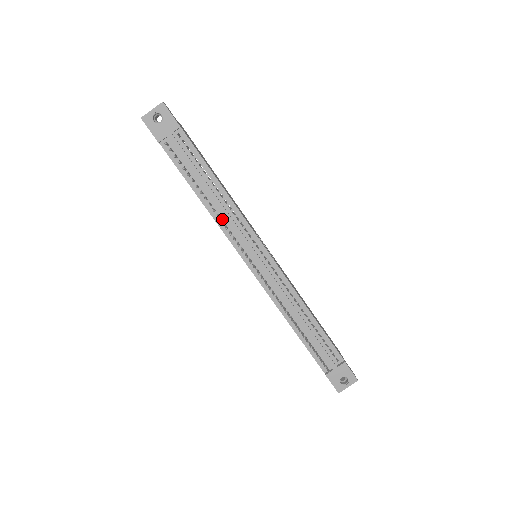
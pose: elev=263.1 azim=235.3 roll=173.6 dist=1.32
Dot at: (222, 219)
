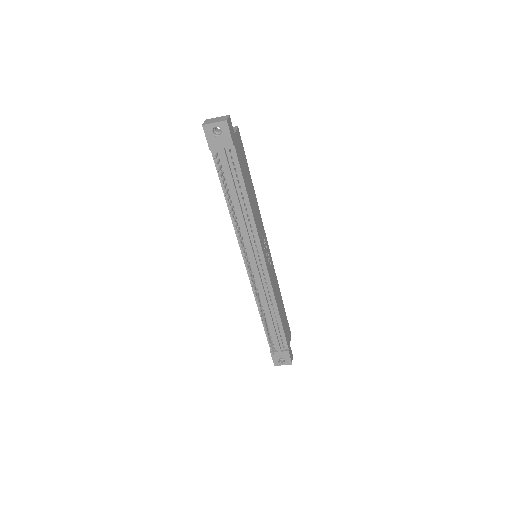
Dot at: (239, 226)
